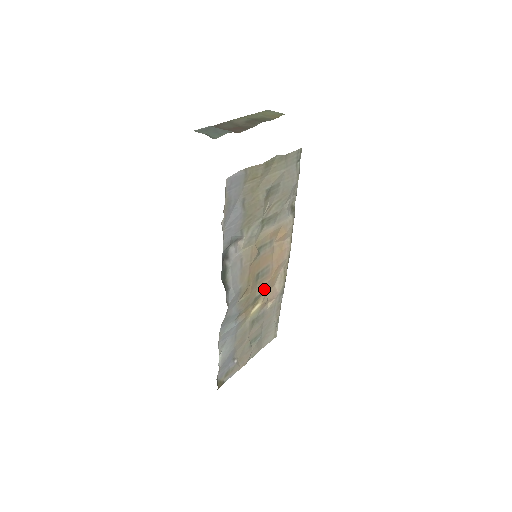
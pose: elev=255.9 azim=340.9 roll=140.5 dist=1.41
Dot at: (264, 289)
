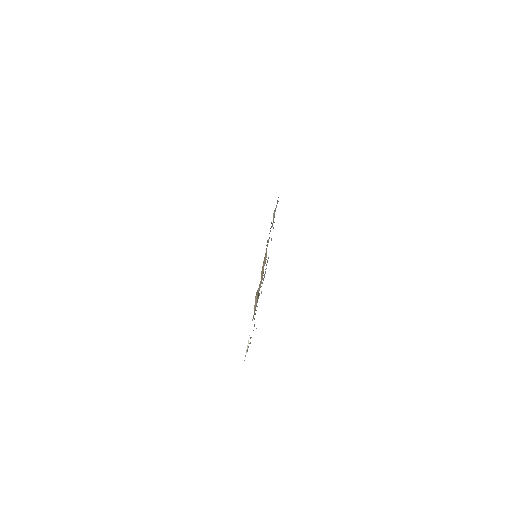
Dot at: occluded
